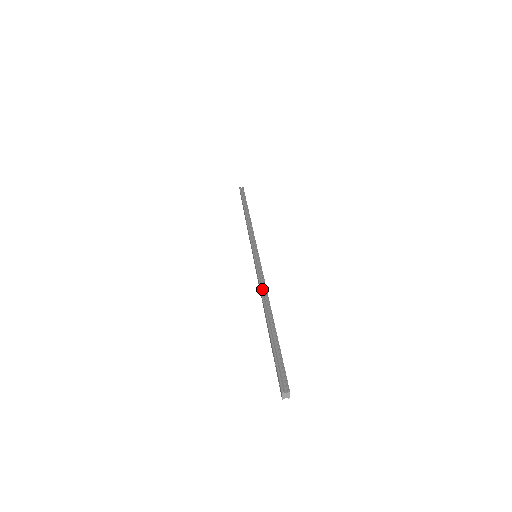
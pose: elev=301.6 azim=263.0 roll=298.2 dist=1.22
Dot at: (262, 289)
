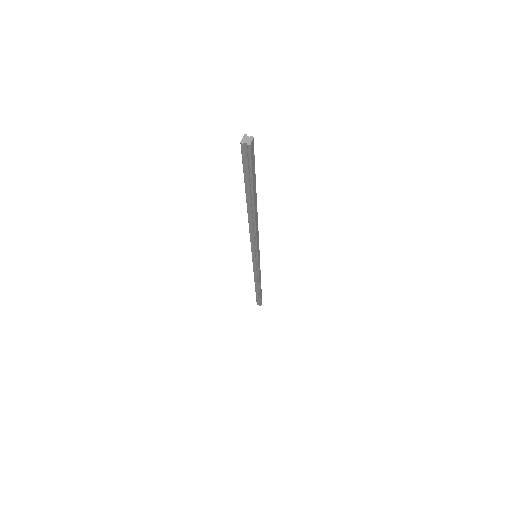
Dot at: occluded
